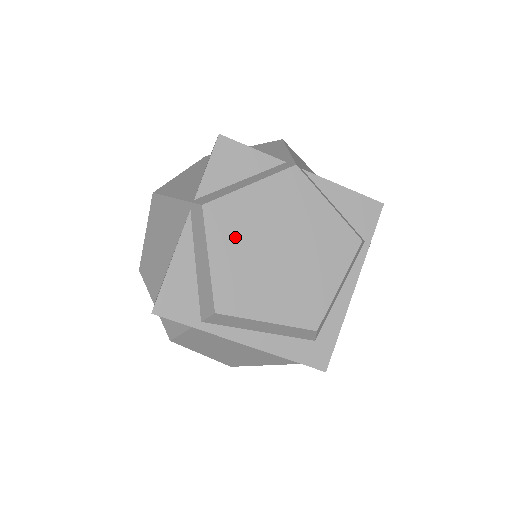
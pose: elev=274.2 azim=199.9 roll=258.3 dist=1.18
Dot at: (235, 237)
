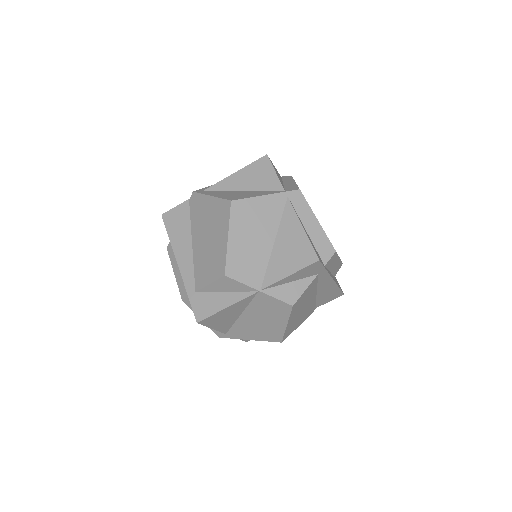
Dot at: occluded
